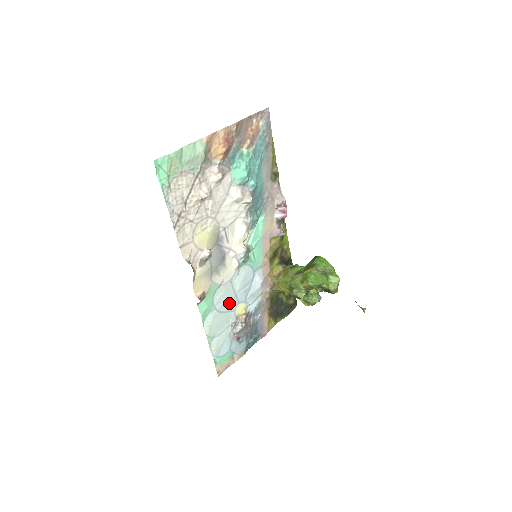
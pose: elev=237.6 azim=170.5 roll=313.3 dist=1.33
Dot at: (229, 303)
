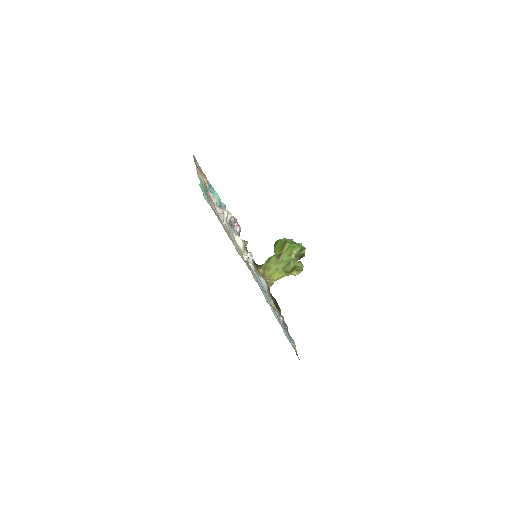
Dot at: occluded
